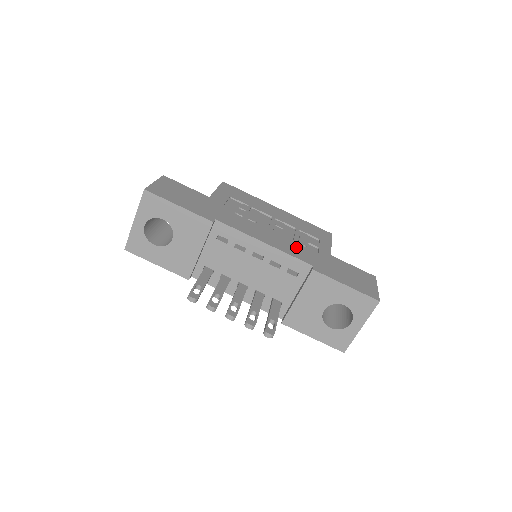
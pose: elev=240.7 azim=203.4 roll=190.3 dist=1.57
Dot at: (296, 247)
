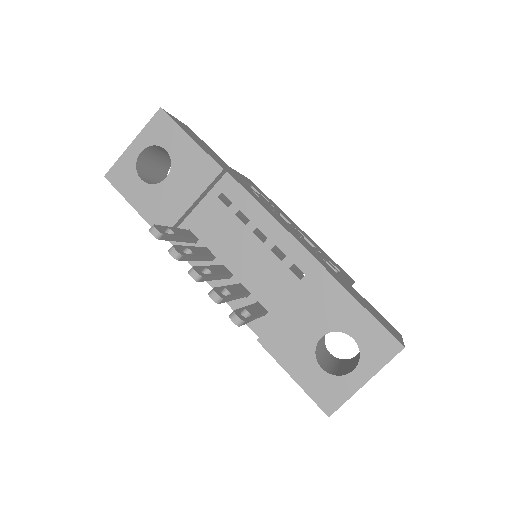
Dot at: (311, 250)
